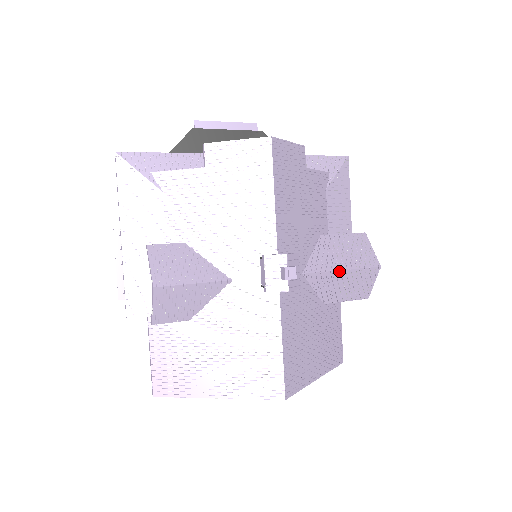
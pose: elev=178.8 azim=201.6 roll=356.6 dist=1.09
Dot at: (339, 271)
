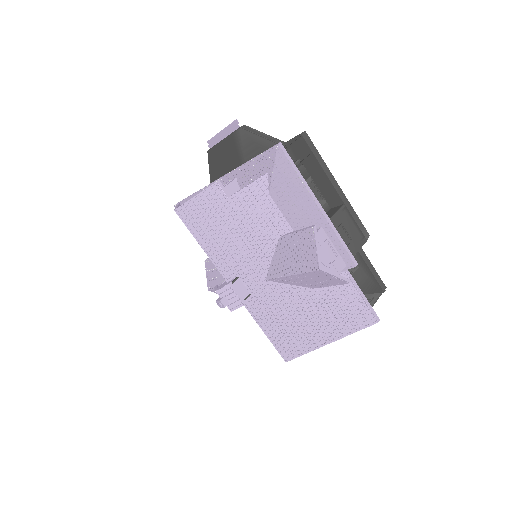
Dot at: (288, 276)
